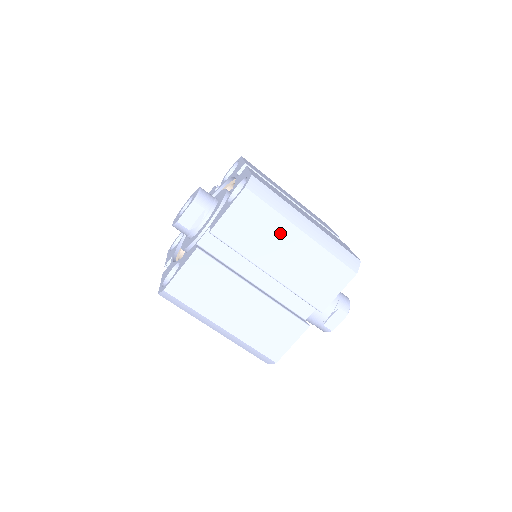
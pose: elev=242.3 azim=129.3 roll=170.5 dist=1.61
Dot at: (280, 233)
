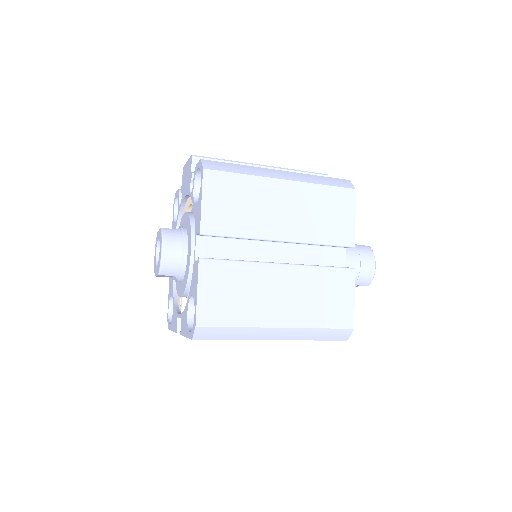
Dot at: occluded
